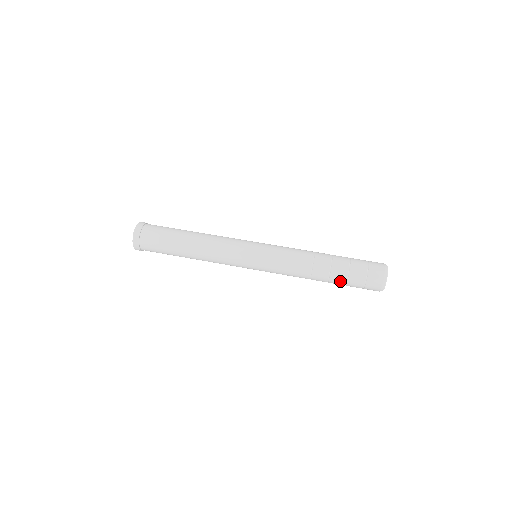
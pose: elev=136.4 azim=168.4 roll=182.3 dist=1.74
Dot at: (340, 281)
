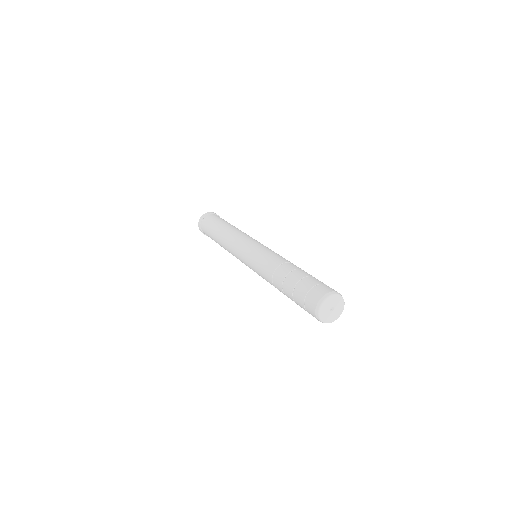
Dot at: (289, 289)
